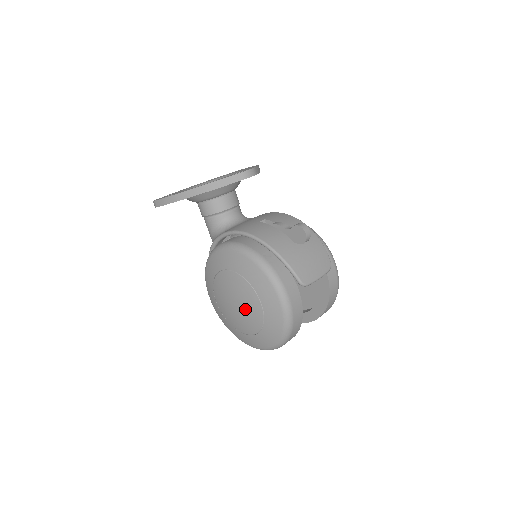
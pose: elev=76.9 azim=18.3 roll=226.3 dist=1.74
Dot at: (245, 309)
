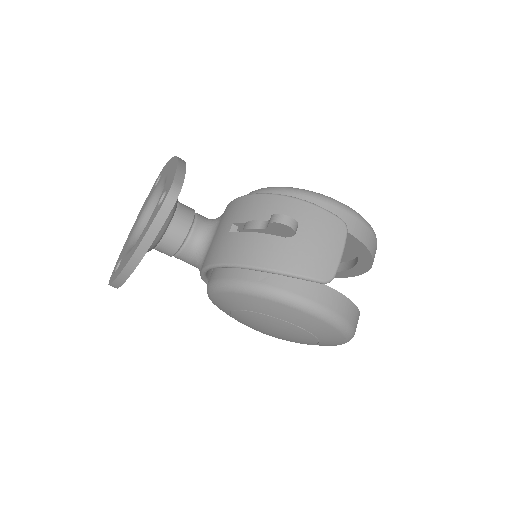
Dot at: (286, 334)
